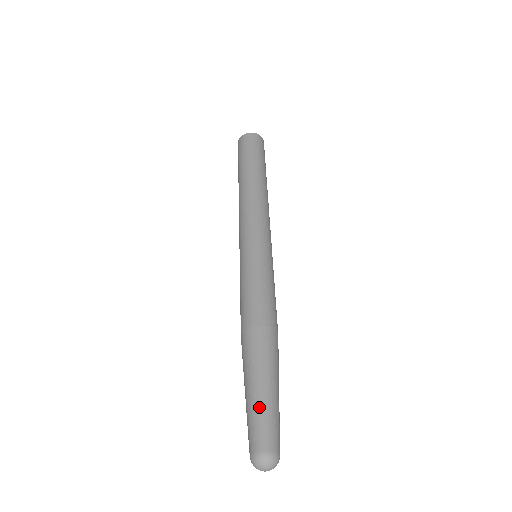
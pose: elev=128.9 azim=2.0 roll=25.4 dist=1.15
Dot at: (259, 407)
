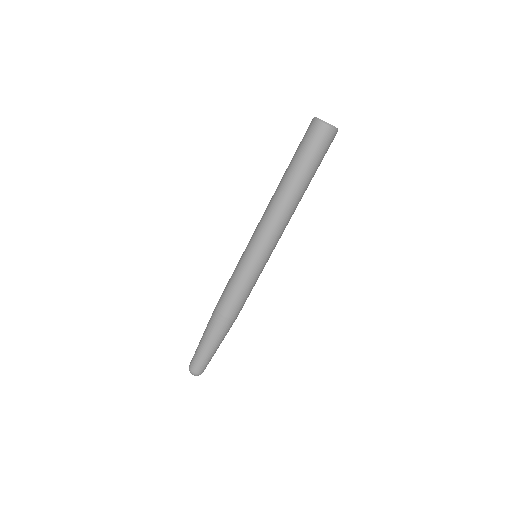
Dot at: (203, 355)
